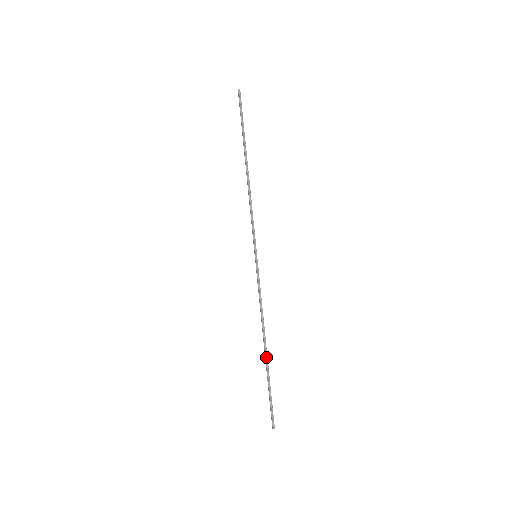
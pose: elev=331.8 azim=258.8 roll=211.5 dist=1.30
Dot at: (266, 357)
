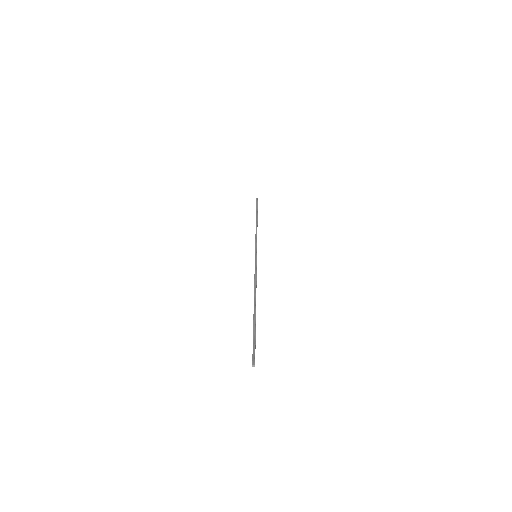
Dot at: (254, 310)
